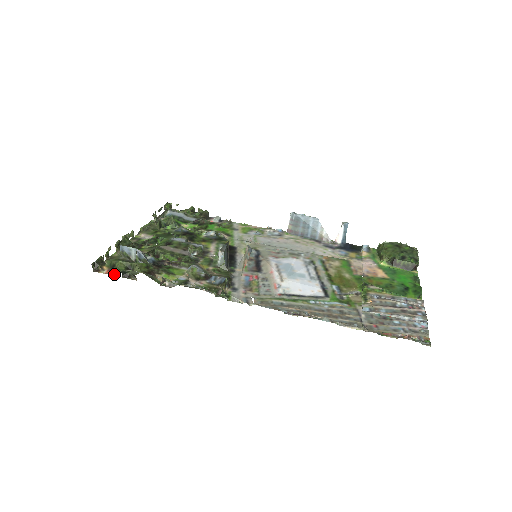
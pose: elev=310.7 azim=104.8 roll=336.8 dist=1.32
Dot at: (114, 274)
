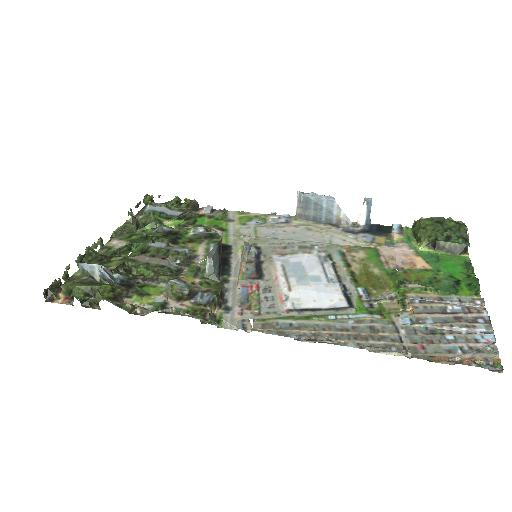
Dot at: (71, 303)
